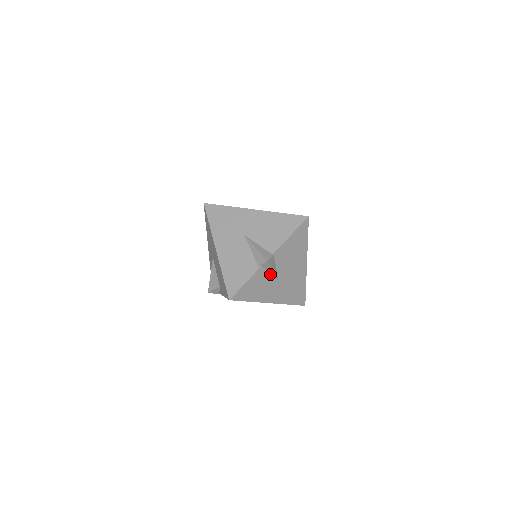
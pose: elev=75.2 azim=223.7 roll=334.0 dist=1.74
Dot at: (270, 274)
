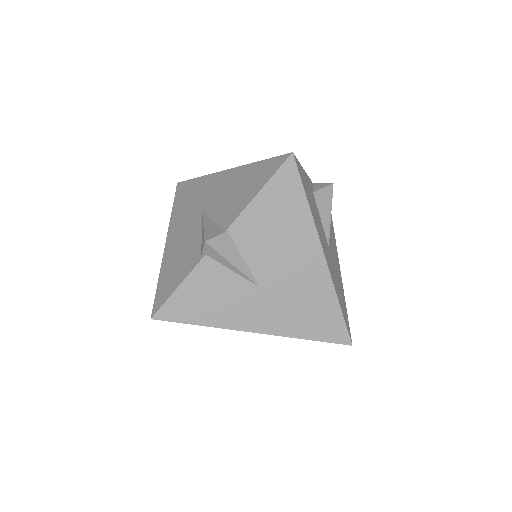
Dot at: (233, 272)
